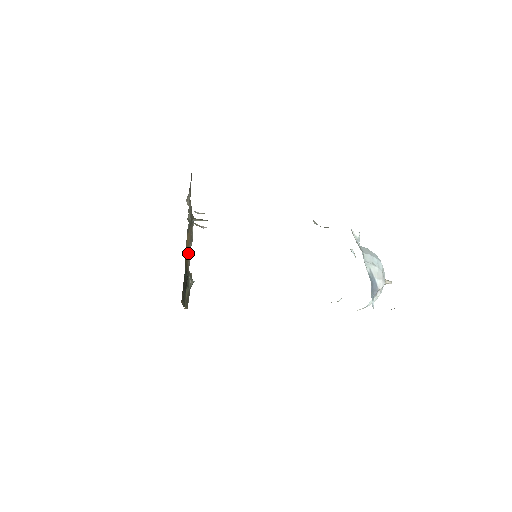
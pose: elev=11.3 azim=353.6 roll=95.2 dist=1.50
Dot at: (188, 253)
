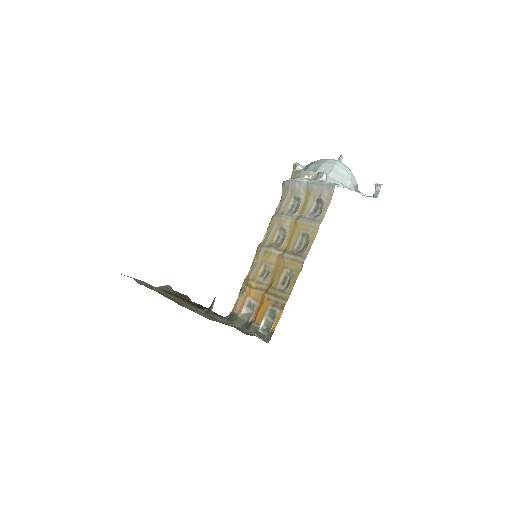
Dot at: occluded
